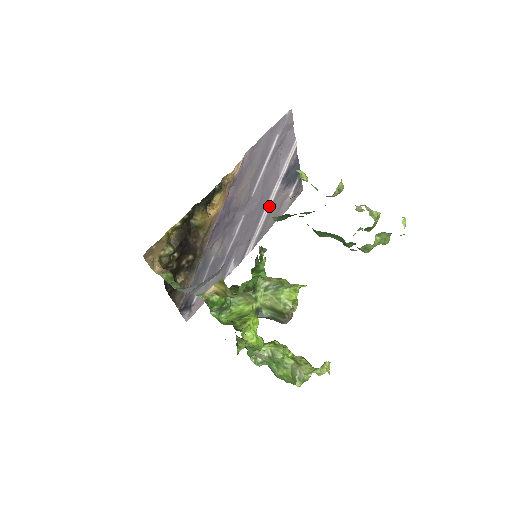
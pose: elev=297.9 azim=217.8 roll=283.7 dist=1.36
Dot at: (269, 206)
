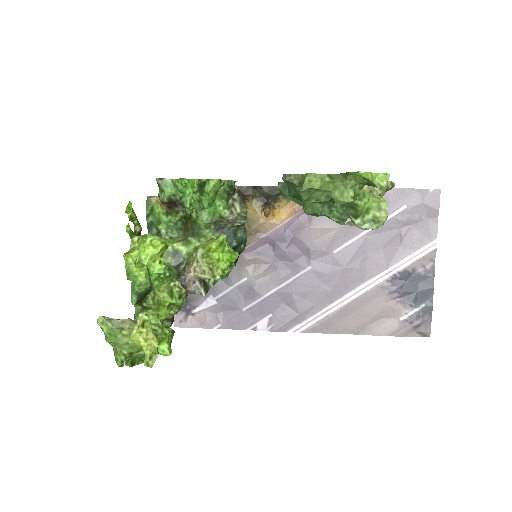
Dot at: (356, 295)
